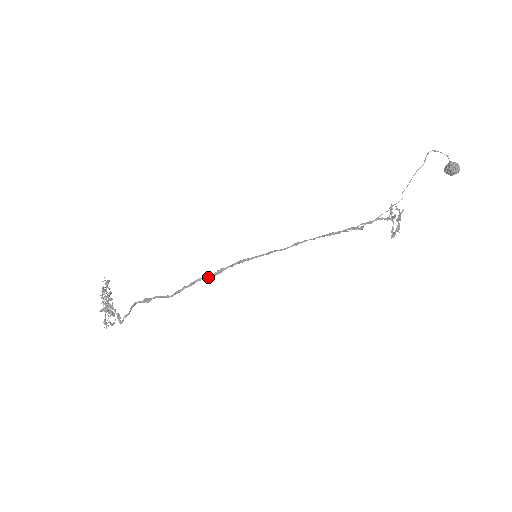
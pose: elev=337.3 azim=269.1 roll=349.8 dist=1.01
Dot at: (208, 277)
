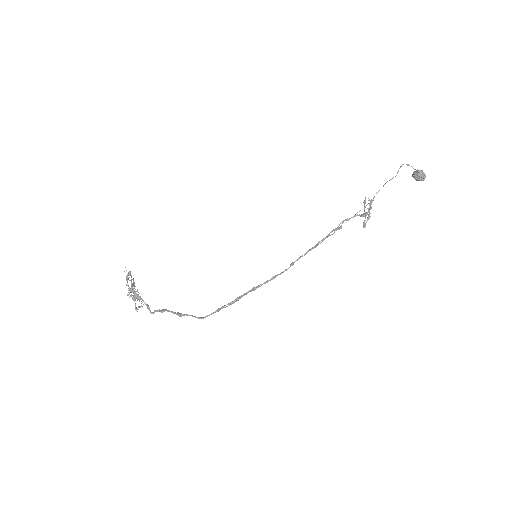
Dot at: (229, 305)
